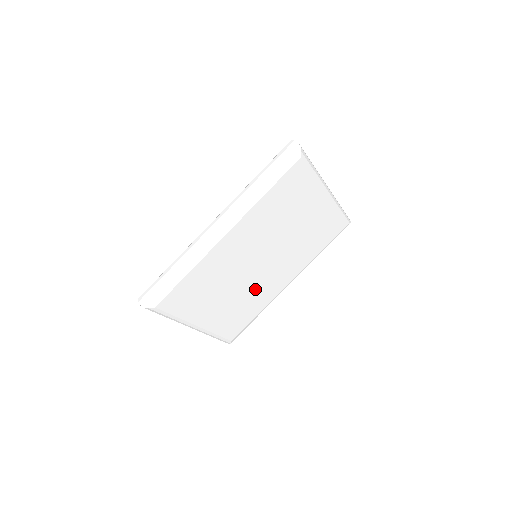
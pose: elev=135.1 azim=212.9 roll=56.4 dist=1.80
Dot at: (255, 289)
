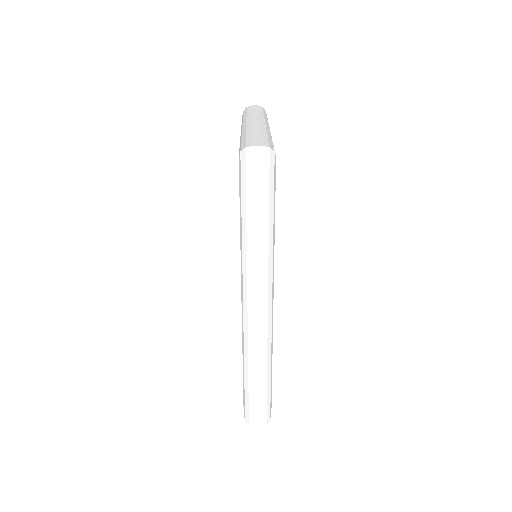
Dot at: occluded
